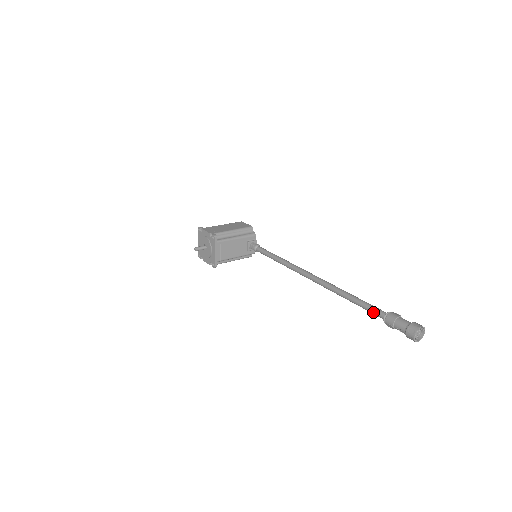
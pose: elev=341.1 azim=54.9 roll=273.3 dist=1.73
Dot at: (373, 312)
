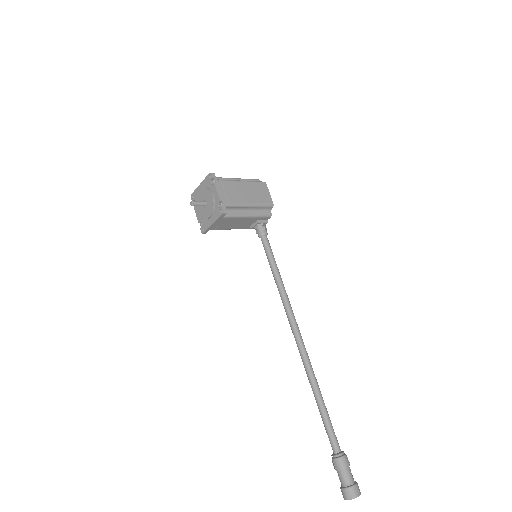
Dot at: (329, 438)
